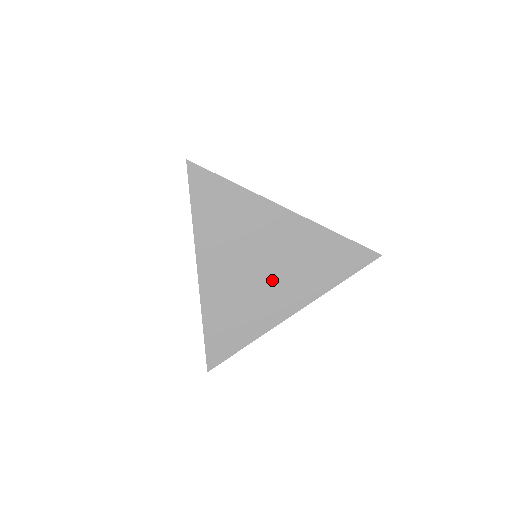
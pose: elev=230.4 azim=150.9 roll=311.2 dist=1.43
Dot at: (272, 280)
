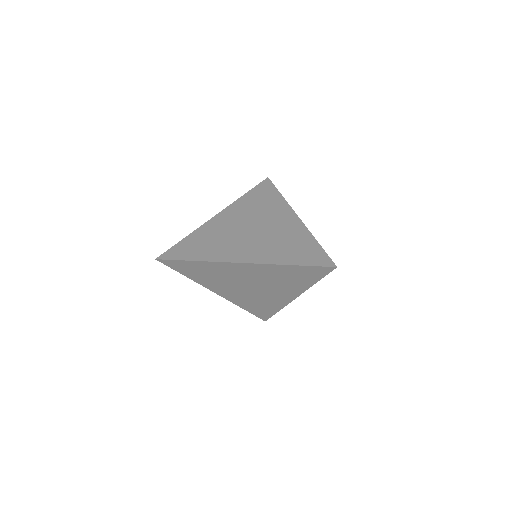
Dot at: (265, 289)
